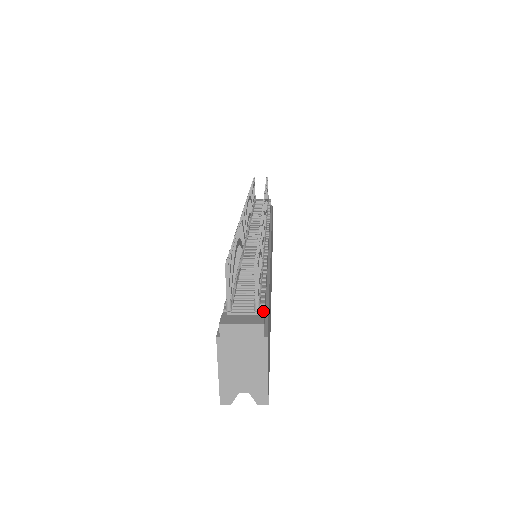
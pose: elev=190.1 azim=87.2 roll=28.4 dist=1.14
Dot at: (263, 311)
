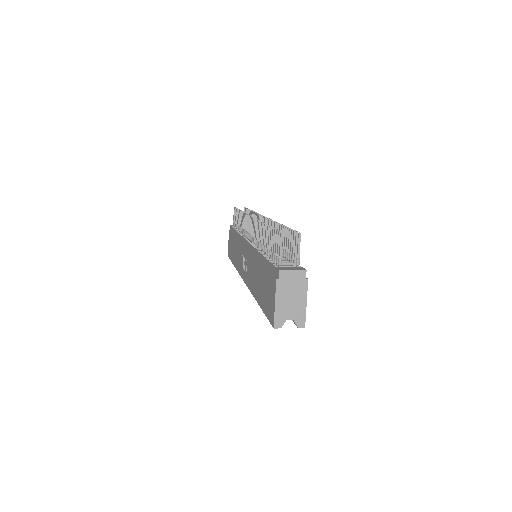
Dot at: occluded
